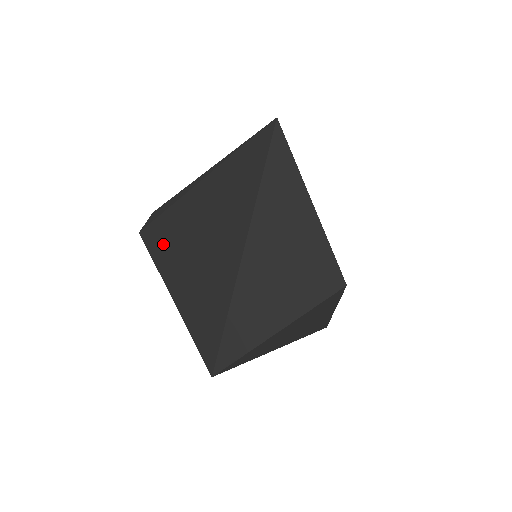
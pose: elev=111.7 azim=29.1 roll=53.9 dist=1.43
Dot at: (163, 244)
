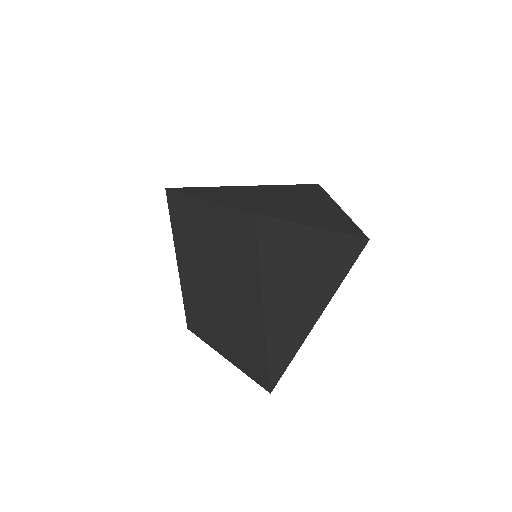
Dot at: (199, 190)
